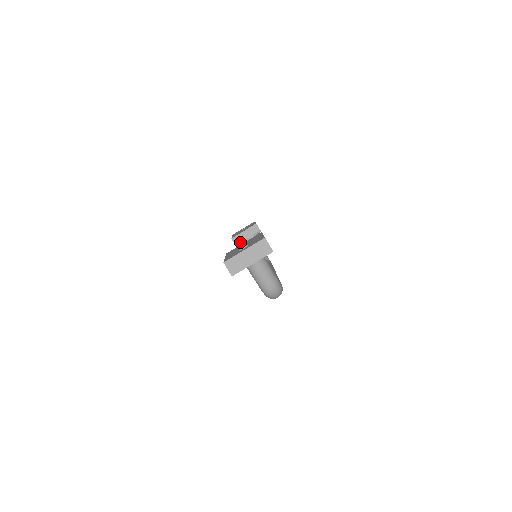
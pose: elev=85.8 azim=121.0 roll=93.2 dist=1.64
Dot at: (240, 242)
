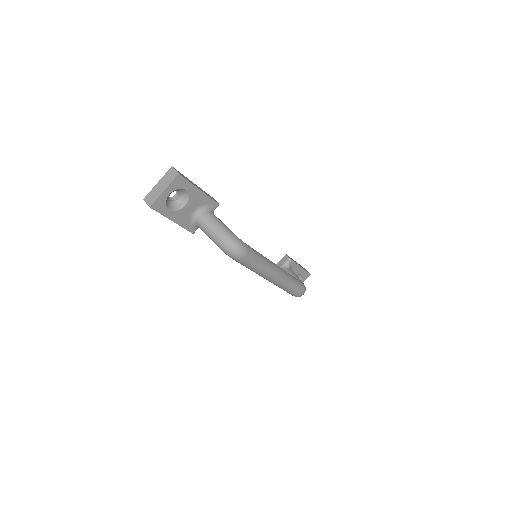
Dot at: occluded
